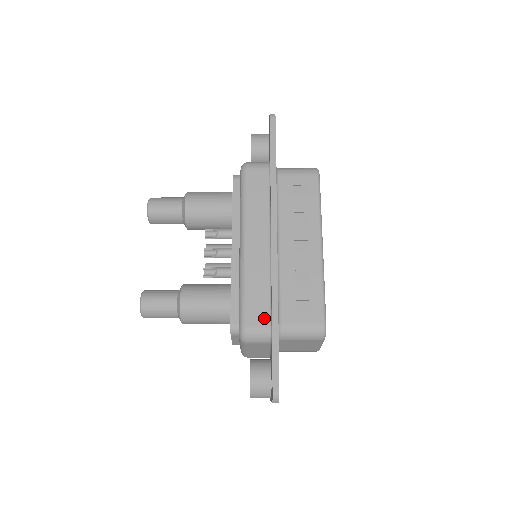
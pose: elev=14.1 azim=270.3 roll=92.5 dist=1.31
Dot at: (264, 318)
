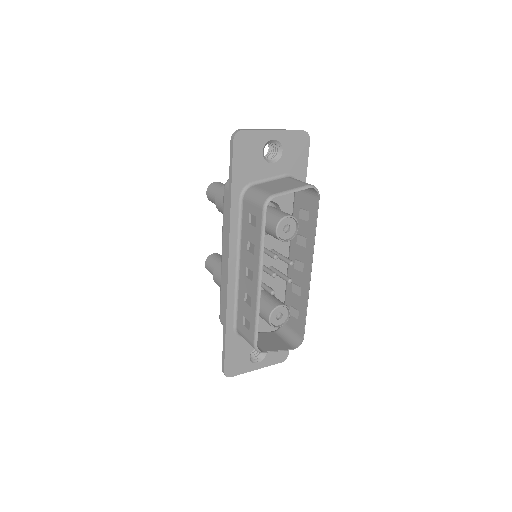
Dot at: occluded
